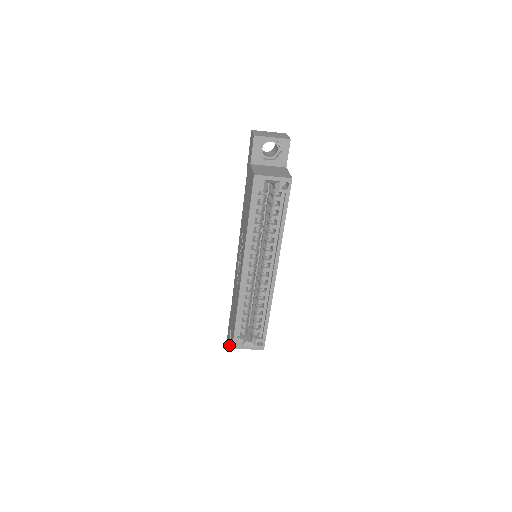
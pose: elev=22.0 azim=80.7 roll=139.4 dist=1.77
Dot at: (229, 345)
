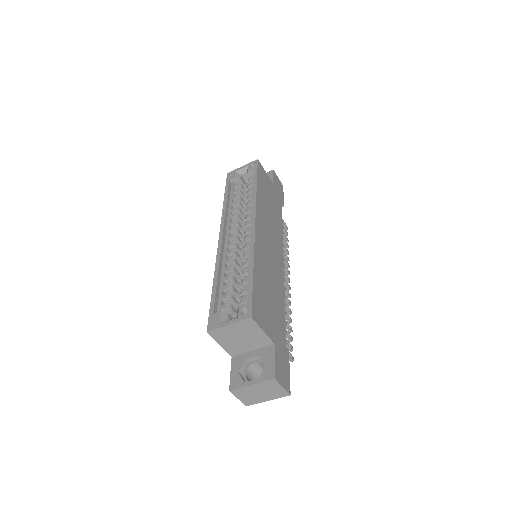
Dot at: (230, 384)
